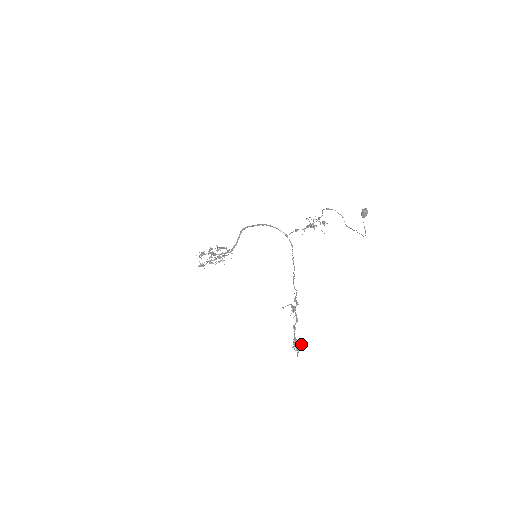
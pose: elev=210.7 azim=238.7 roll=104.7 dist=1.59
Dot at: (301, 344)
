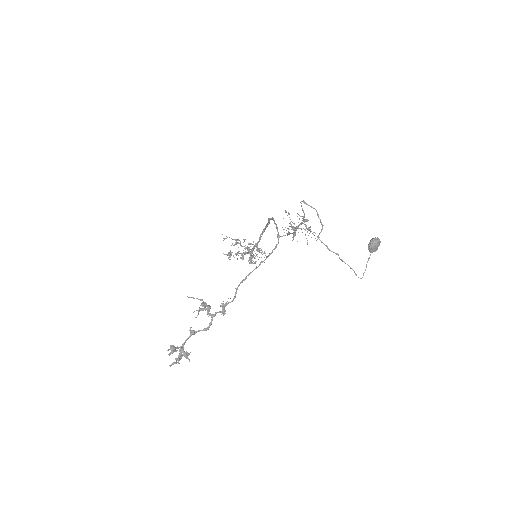
Dot at: (185, 355)
